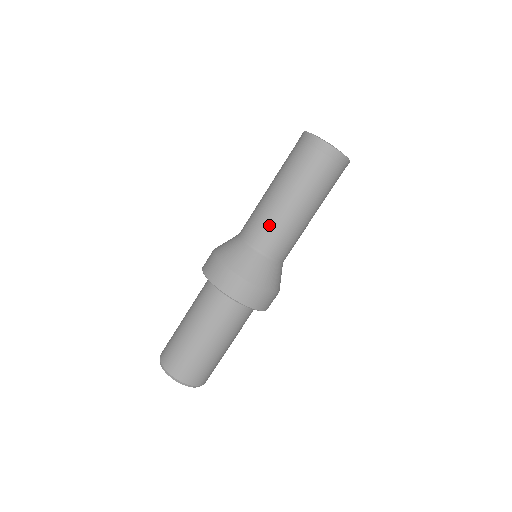
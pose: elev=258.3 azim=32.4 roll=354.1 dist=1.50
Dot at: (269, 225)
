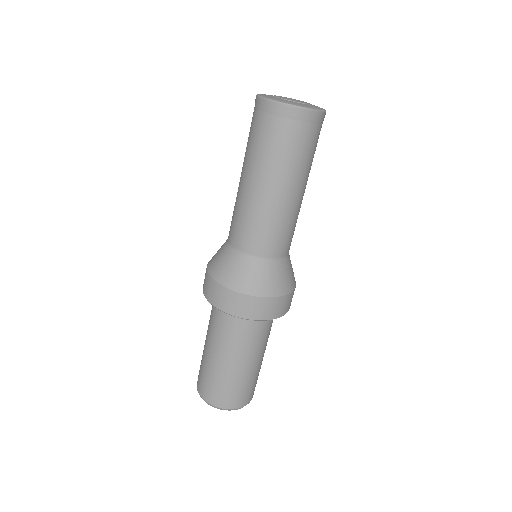
Dot at: (244, 220)
